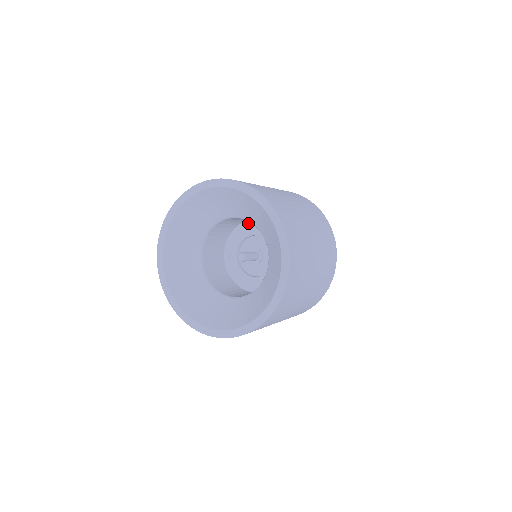
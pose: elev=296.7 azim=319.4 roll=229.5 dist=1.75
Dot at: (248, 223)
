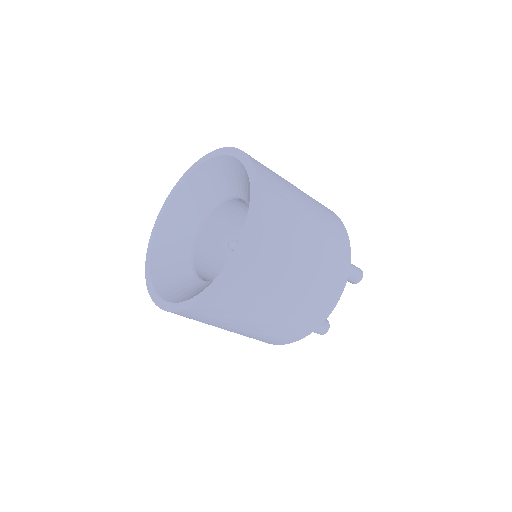
Dot at: occluded
